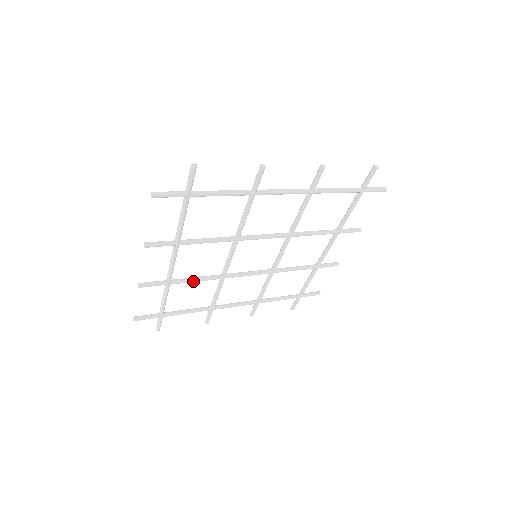
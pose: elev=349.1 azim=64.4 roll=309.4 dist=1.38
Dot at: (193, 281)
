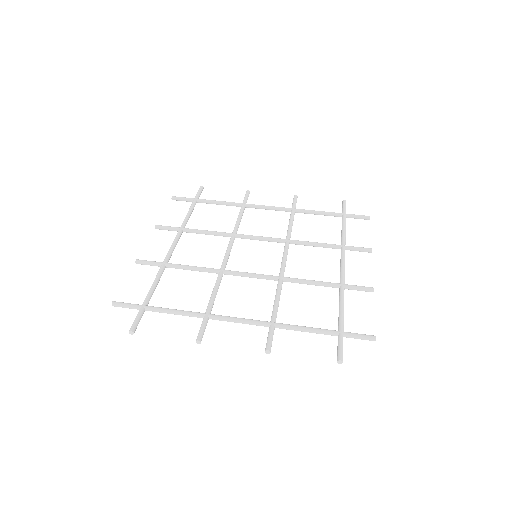
Dot at: occluded
